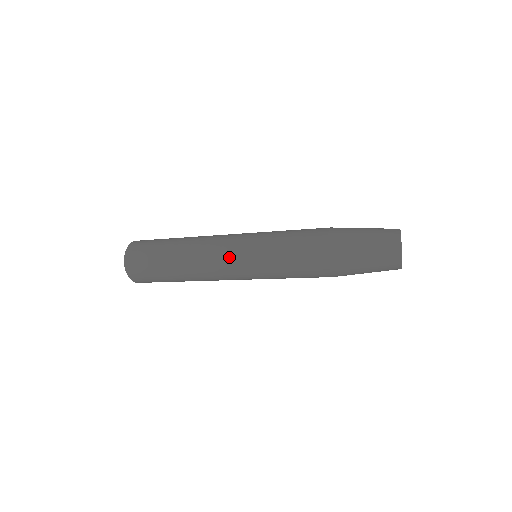
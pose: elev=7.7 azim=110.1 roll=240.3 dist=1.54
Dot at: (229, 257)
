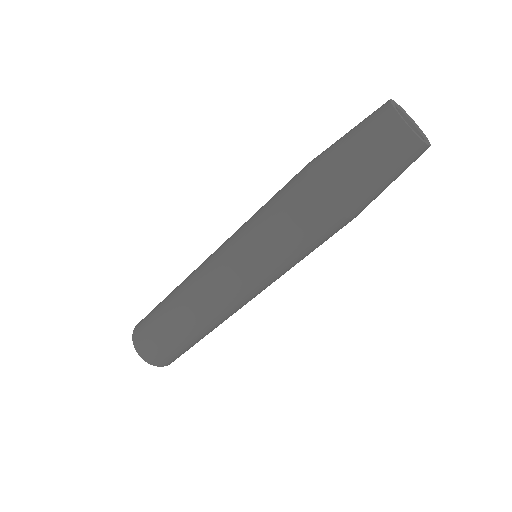
Dot at: (215, 259)
